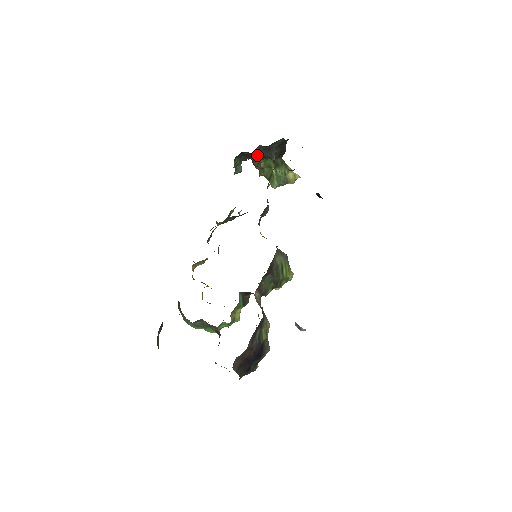
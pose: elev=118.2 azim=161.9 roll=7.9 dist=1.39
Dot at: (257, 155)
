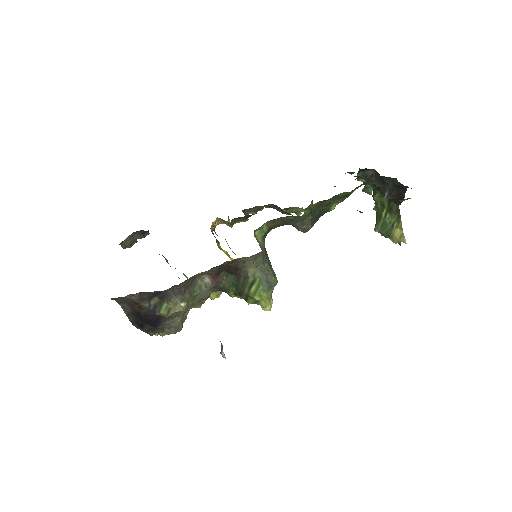
Dot at: (370, 179)
